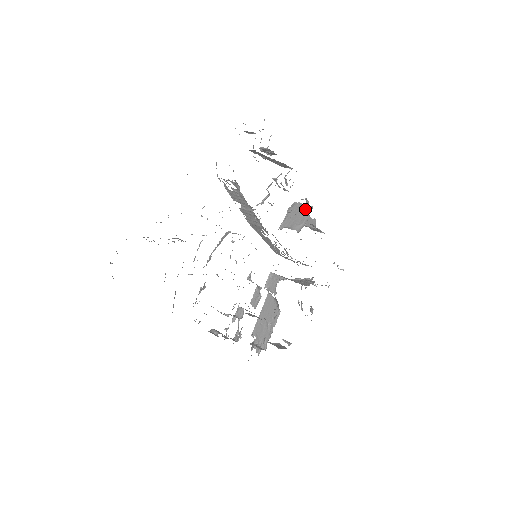
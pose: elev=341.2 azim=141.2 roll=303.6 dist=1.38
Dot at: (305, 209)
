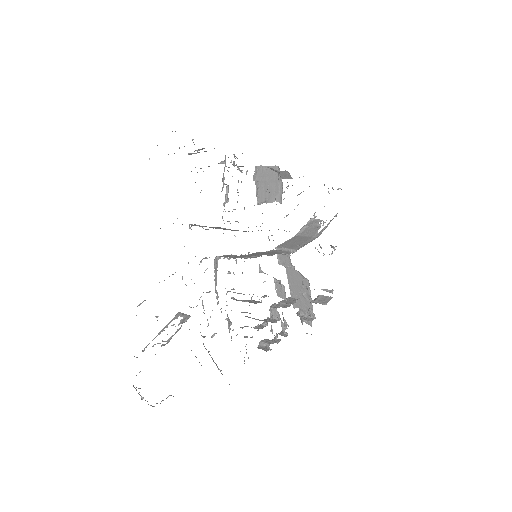
Dot at: (272, 172)
